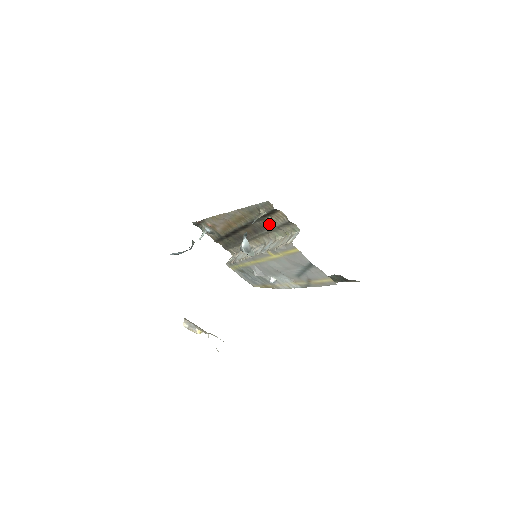
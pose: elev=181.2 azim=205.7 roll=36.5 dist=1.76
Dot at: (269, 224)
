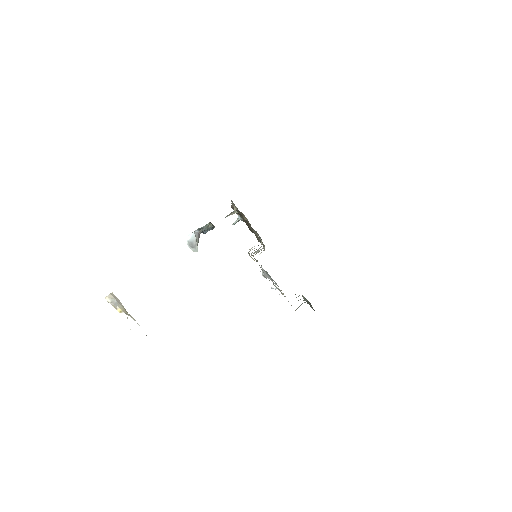
Dot at: occluded
